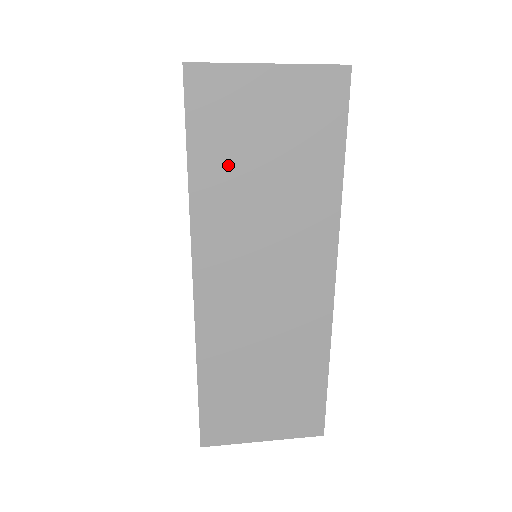
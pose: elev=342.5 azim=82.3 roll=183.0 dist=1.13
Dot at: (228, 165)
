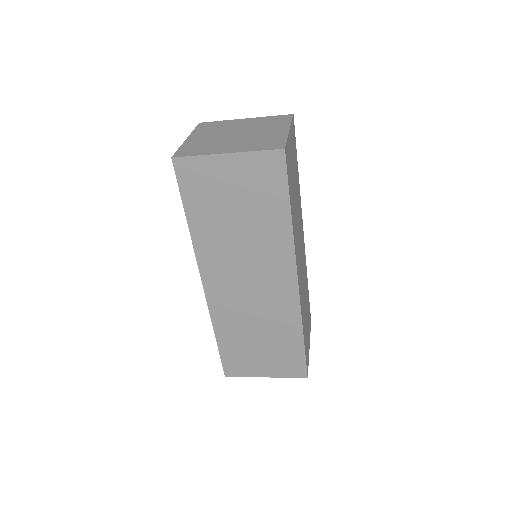
Dot at: (211, 215)
